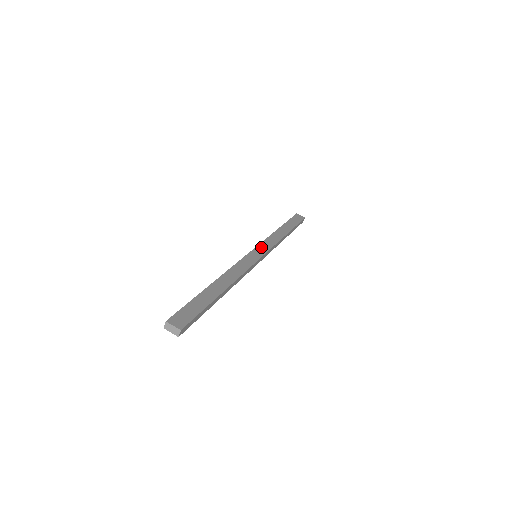
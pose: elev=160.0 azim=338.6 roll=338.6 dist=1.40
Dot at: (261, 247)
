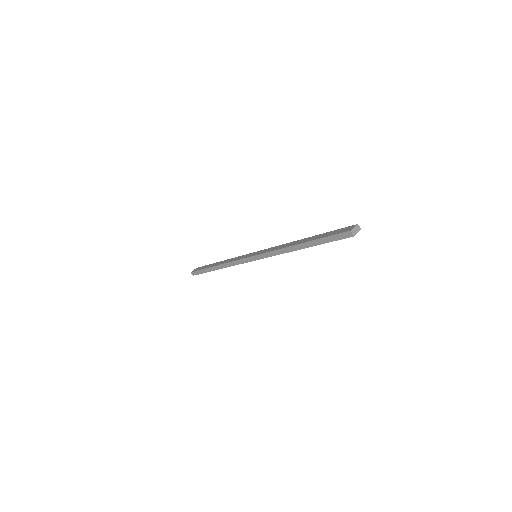
Dot at: (245, 257)
